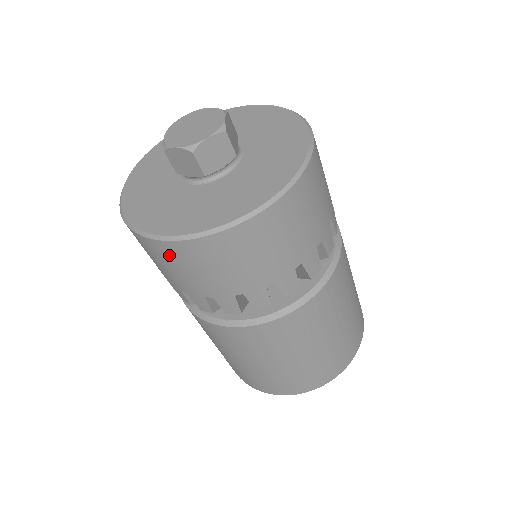
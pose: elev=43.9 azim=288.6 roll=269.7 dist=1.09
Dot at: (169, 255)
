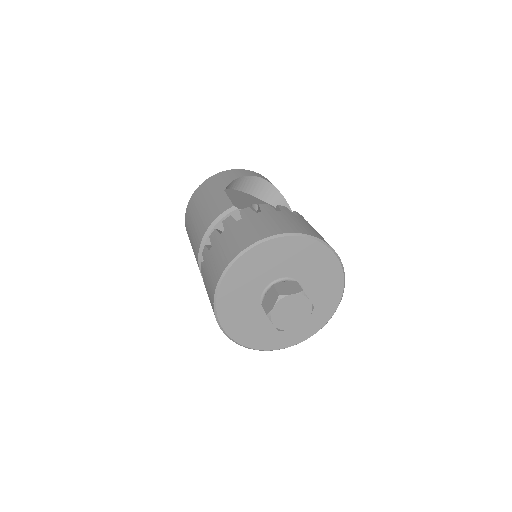
Dot at: occluded
